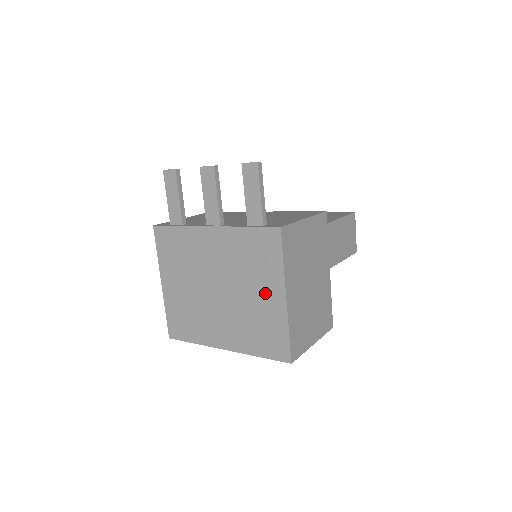
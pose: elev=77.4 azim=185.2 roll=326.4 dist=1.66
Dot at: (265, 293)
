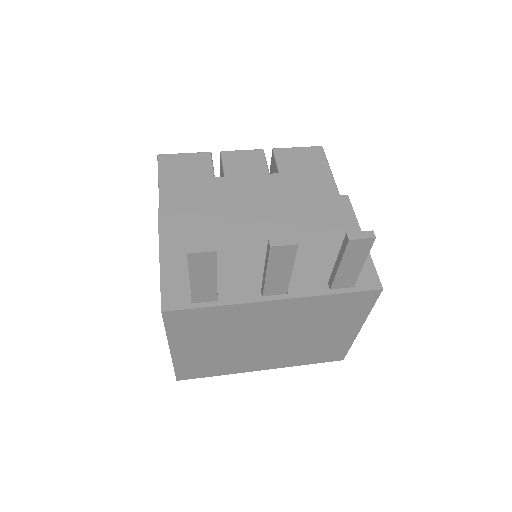
Dot at: (336, 331)
